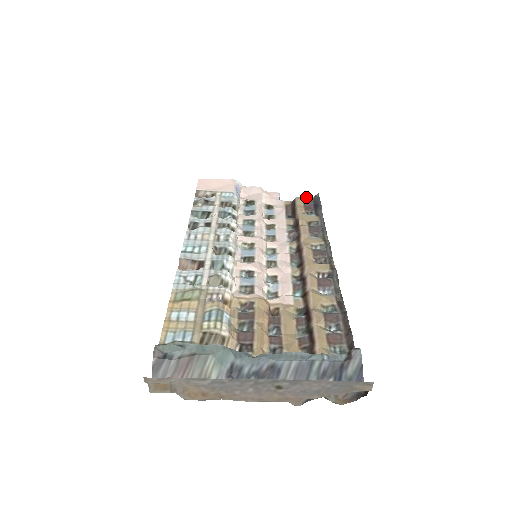
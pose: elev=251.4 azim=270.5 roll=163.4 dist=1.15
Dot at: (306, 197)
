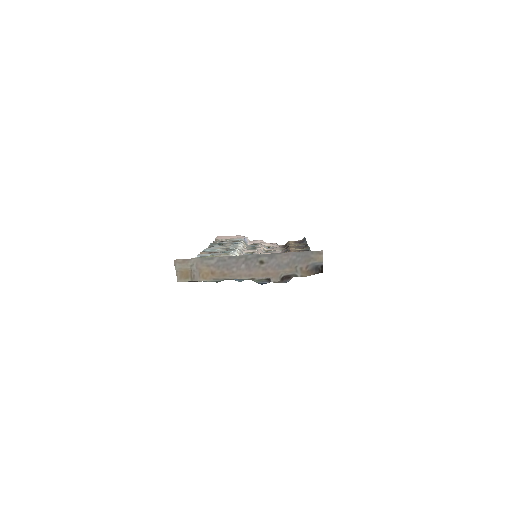
Dot at: occluded
